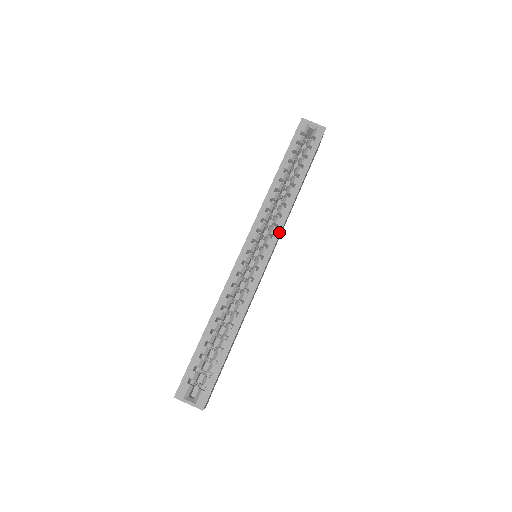
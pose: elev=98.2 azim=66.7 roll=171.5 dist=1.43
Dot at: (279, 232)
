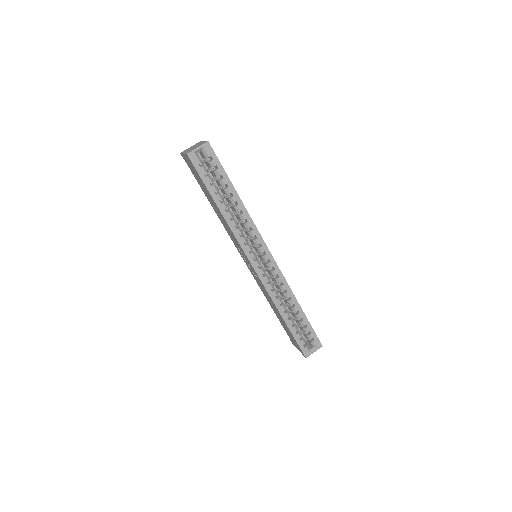
Dot at: (261, 238)
